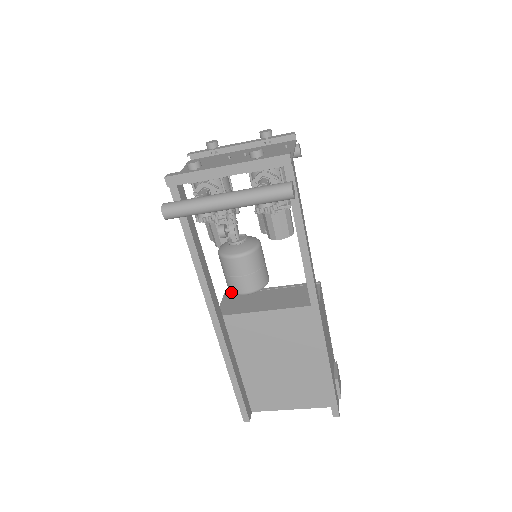
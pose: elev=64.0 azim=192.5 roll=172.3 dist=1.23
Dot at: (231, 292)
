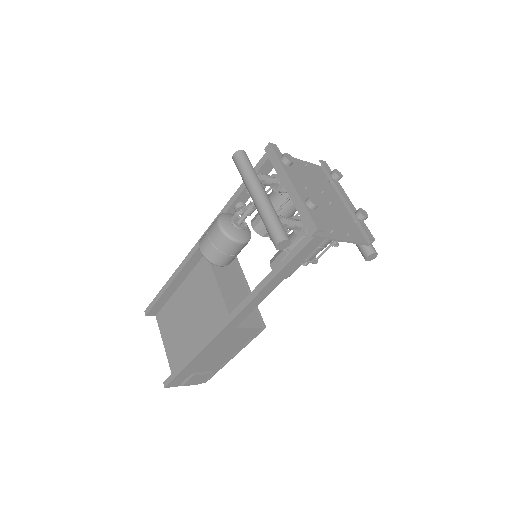
Dot at: occluded
